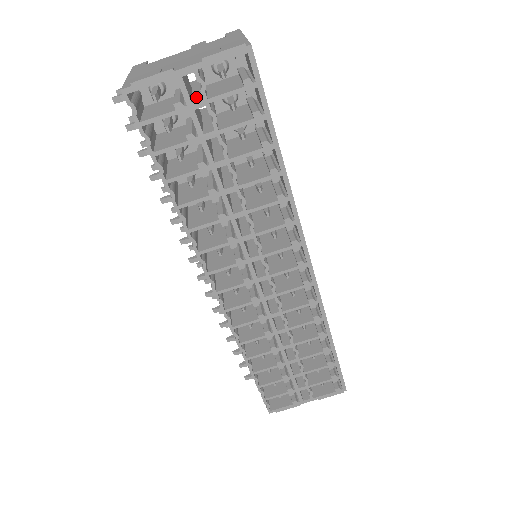
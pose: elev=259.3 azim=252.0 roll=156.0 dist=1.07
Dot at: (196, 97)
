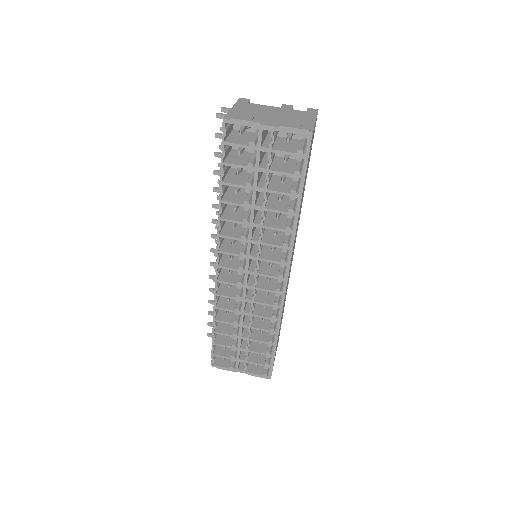
Dot at: (266, 143)
